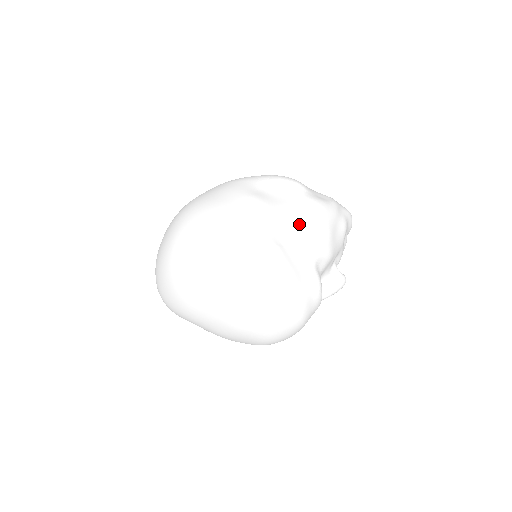
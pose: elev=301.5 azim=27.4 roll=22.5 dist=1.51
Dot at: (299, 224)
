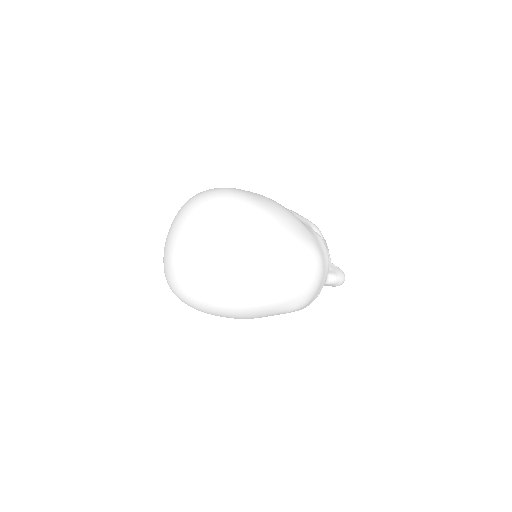
Dot at: occluded
